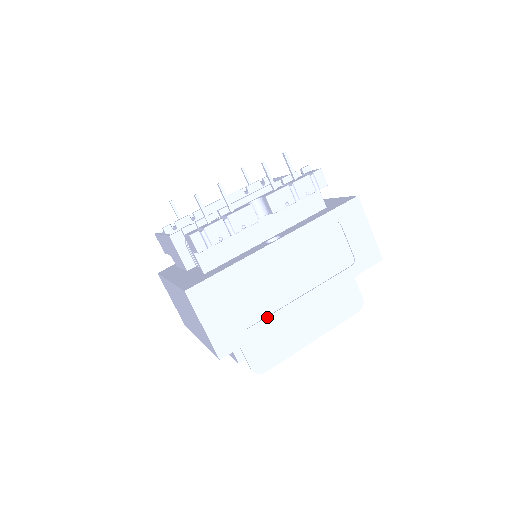
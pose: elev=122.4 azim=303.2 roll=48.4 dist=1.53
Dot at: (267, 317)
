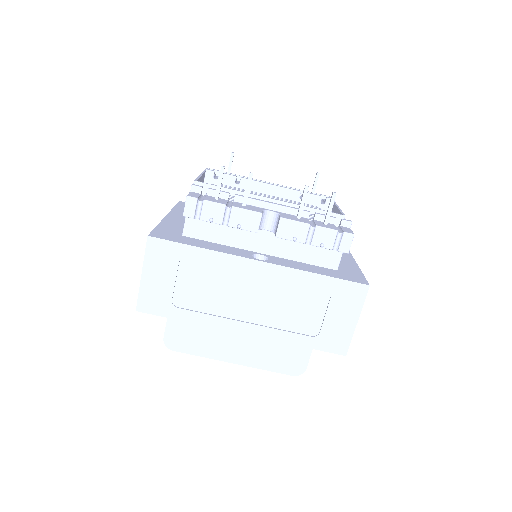
Dot at: (201, 313)
